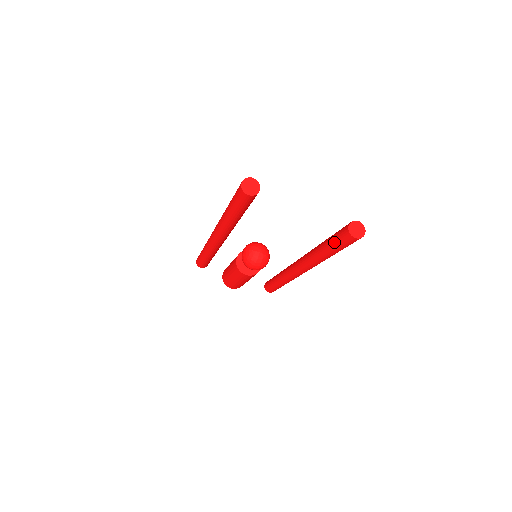
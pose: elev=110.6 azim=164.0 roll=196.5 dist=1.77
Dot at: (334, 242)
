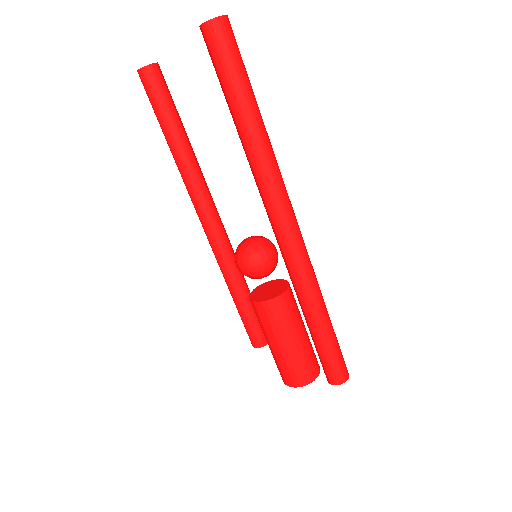
Dot at: (219, 80)
